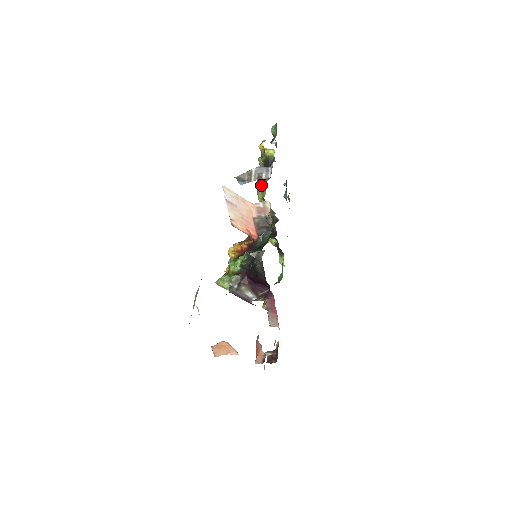
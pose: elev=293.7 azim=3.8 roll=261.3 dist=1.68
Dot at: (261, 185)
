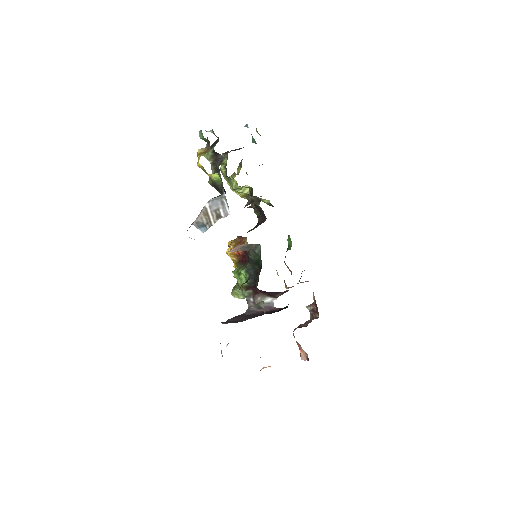
Dot at: occluded
